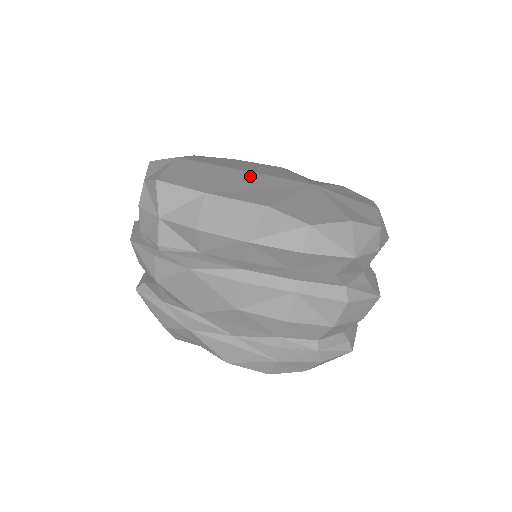
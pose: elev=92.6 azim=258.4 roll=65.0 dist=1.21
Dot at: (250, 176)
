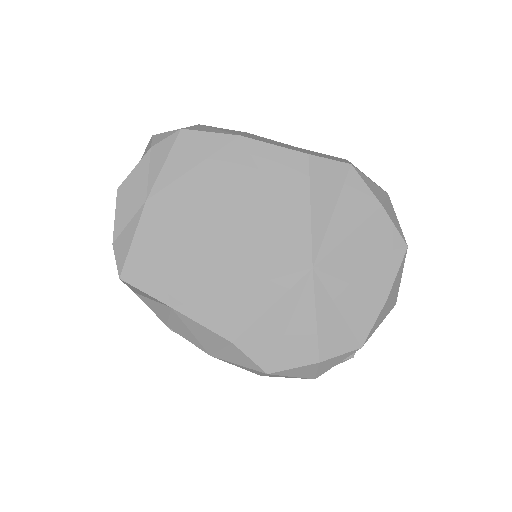
Dot at: (232, 252)
